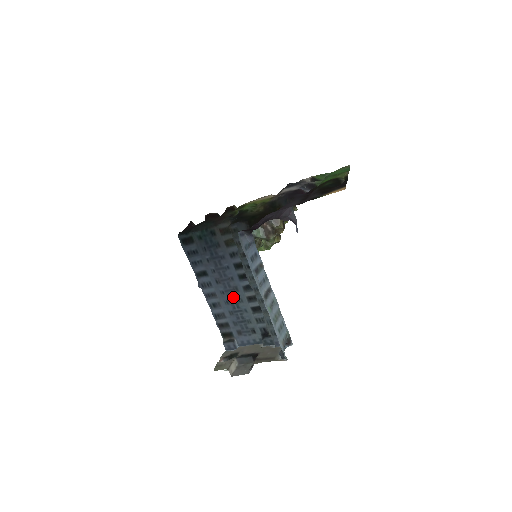
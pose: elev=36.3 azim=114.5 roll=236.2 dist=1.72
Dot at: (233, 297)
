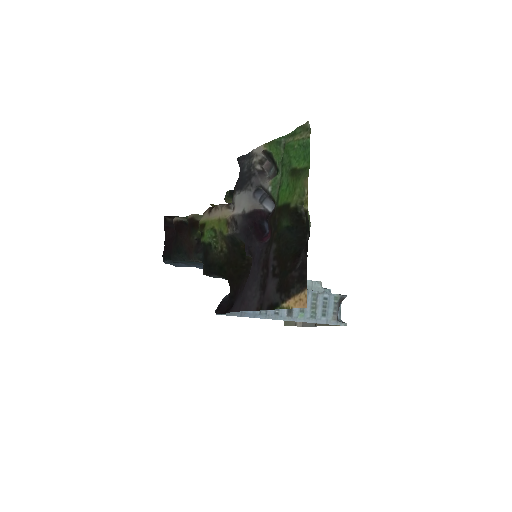
Dot at: occluded
